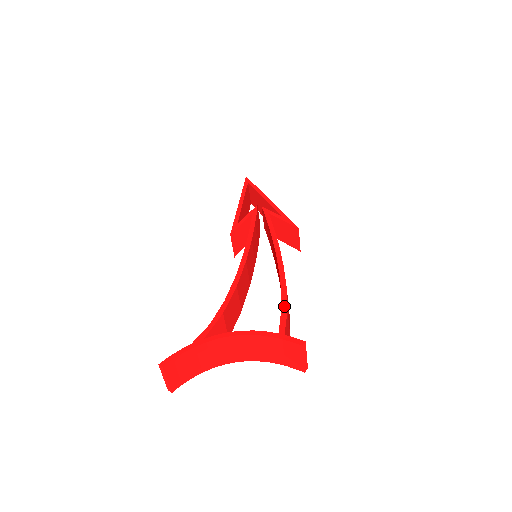
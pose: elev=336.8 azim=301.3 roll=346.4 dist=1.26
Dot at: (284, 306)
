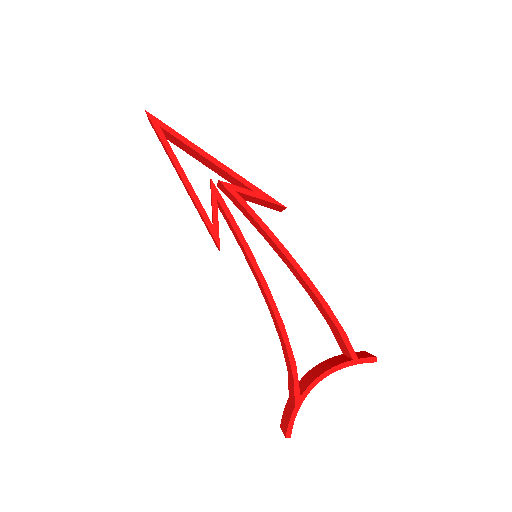
Dot at: (340, 329)
